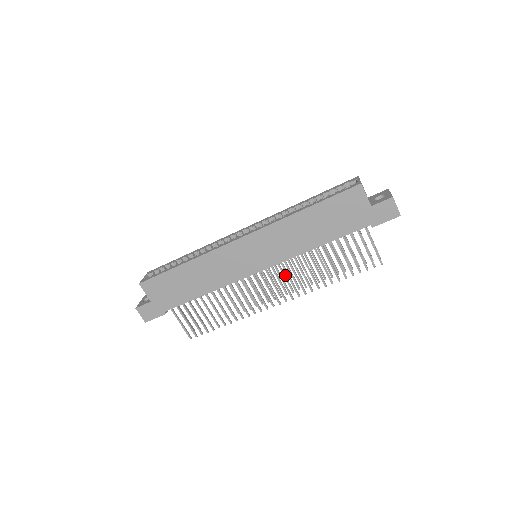
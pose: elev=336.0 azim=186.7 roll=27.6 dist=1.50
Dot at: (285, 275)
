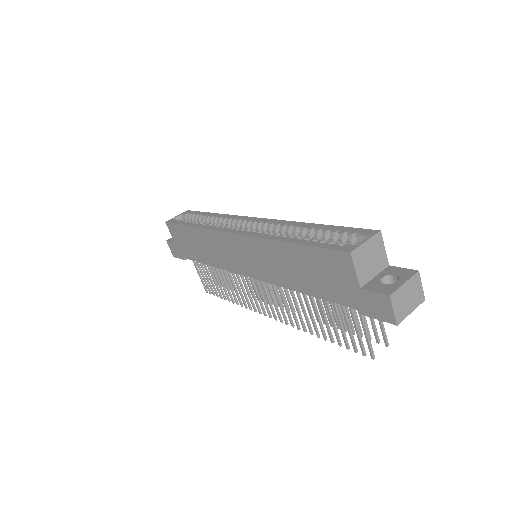
Dot at: occluded
